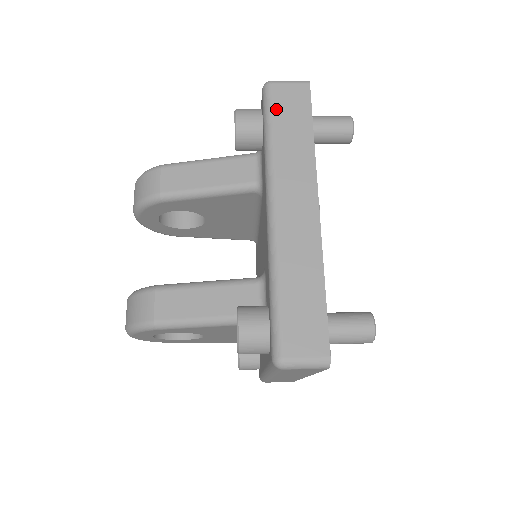
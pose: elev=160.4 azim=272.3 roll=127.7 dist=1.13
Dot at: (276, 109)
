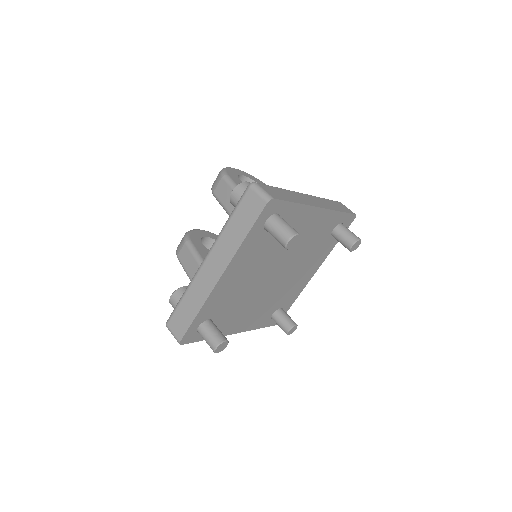
Dot at: (241, 206)
